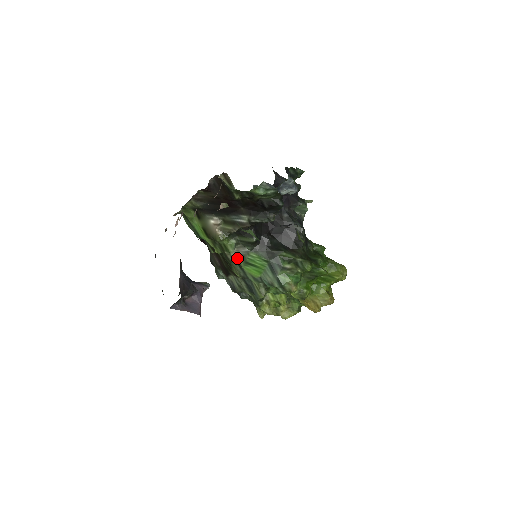
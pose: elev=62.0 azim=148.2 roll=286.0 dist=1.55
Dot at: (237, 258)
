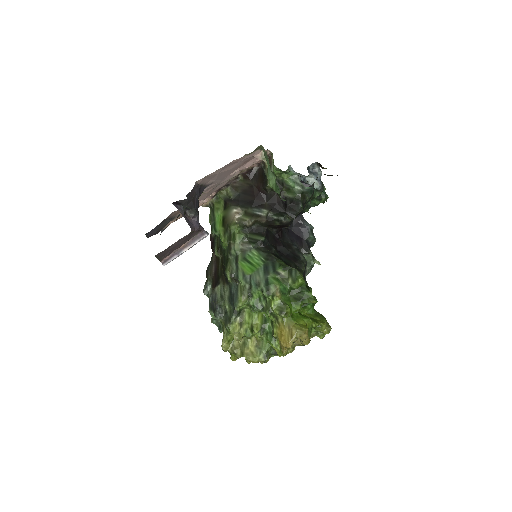
Dot at: (238, 251)
